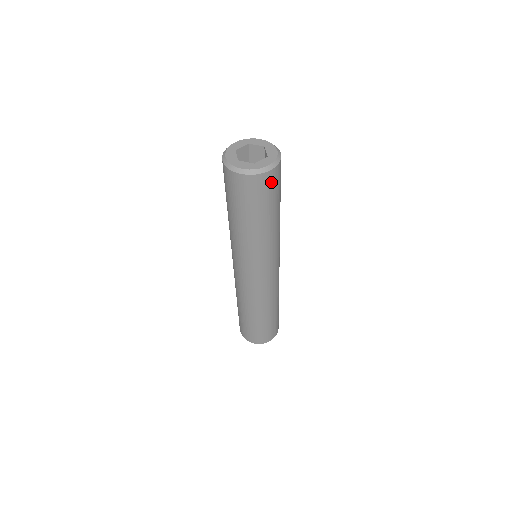
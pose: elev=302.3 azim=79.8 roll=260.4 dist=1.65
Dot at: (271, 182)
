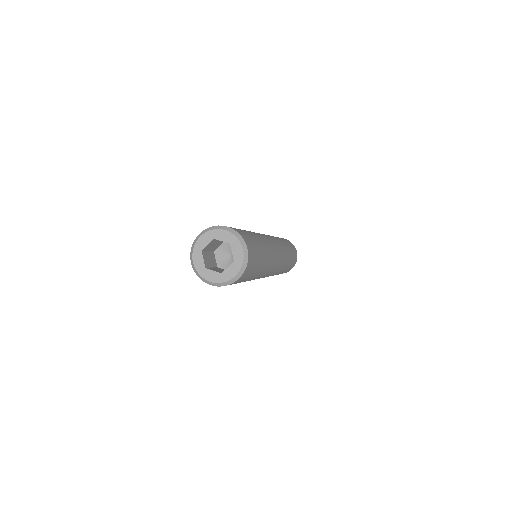
Dot at: occluded
